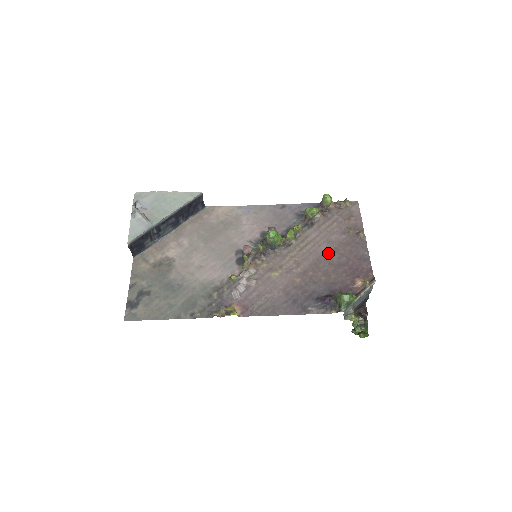
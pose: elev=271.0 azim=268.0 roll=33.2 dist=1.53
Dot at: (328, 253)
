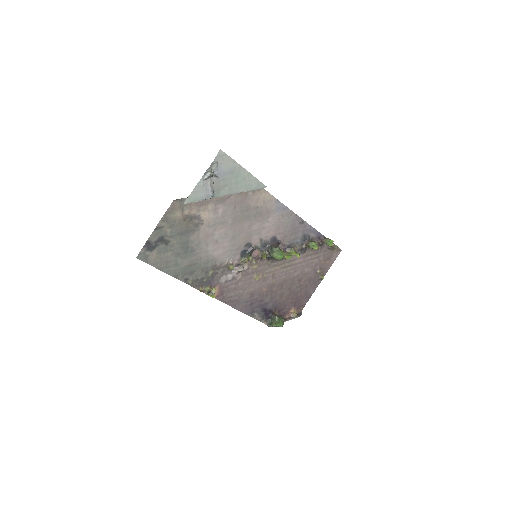
Dot at: (295, 280)
